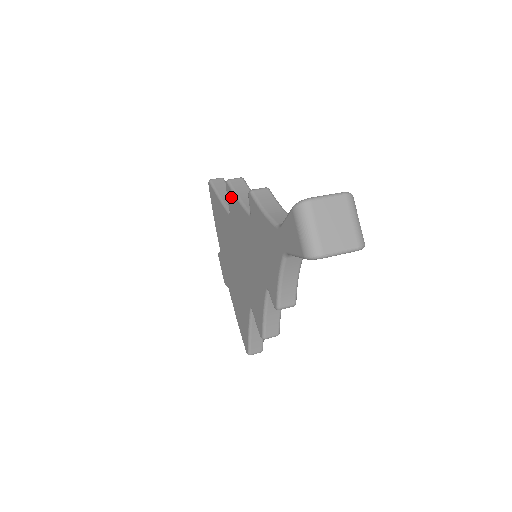
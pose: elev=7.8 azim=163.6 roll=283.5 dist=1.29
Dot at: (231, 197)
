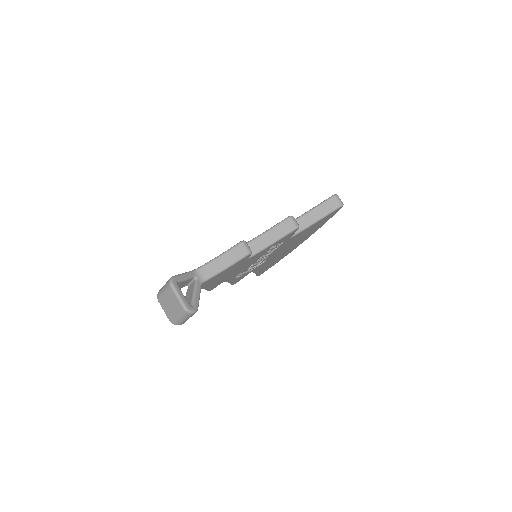
Dot at: occluded
